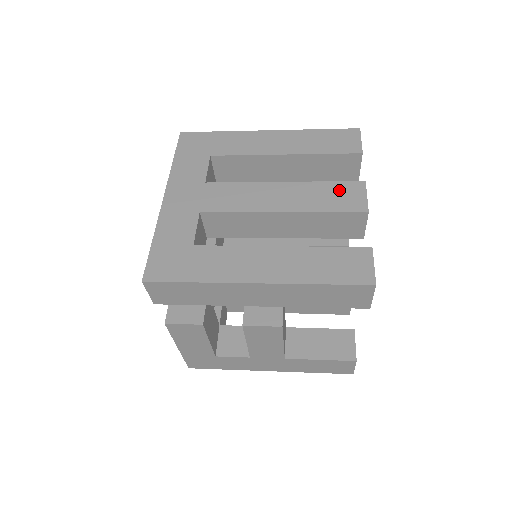
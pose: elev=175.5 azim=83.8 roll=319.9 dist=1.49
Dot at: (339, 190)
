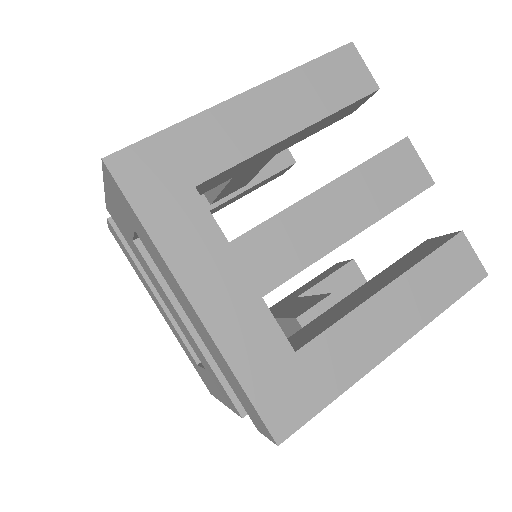
Dot at: (391, 166)
